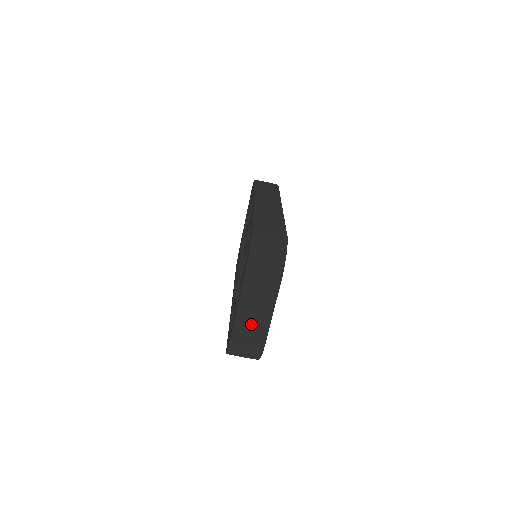
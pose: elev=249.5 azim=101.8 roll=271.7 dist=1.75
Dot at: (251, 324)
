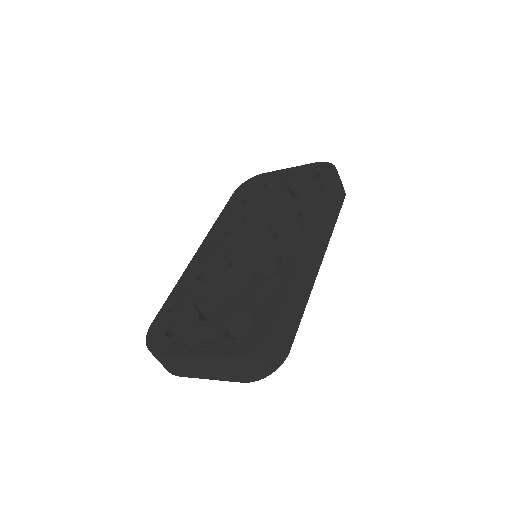
Dot at: (187, 367)
